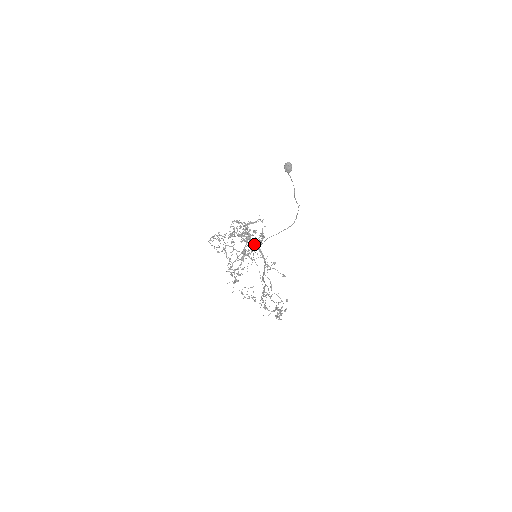
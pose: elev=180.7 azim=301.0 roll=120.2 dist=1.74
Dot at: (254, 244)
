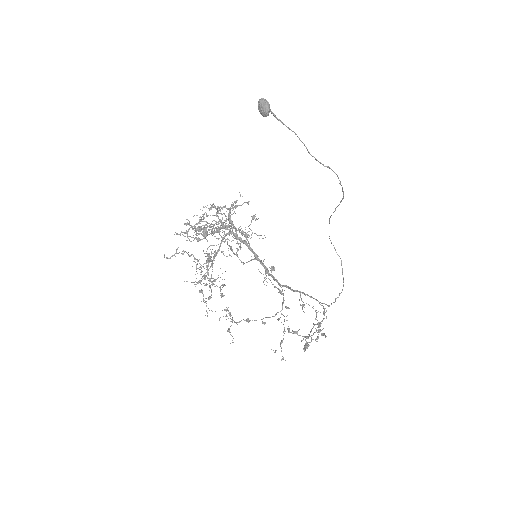
Dot at: occluded
